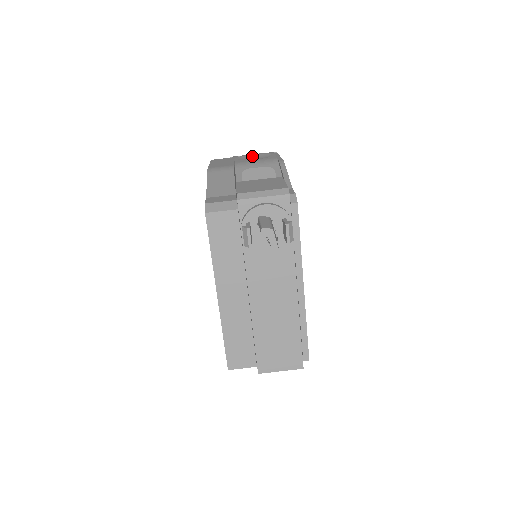
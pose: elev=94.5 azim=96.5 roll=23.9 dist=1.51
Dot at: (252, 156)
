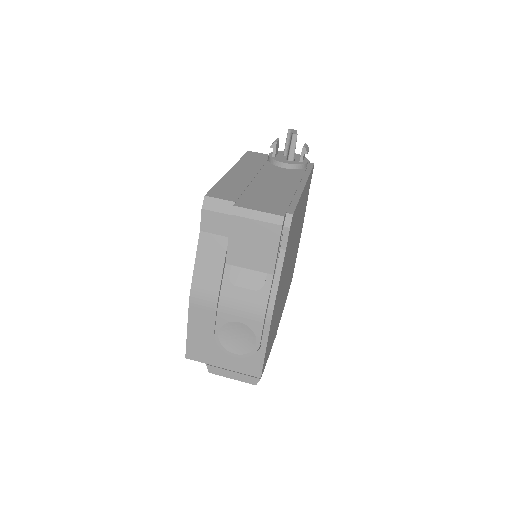
Dot at: occluded
